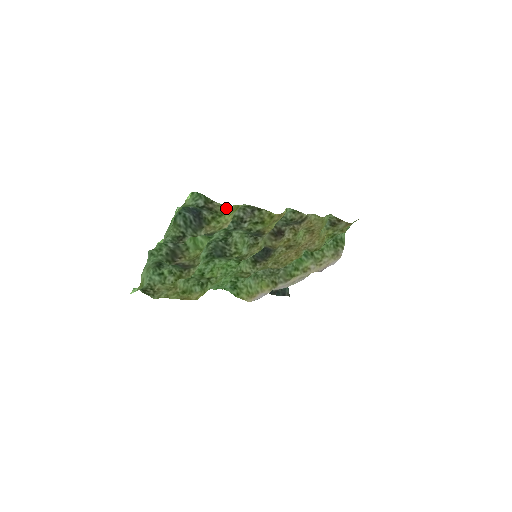
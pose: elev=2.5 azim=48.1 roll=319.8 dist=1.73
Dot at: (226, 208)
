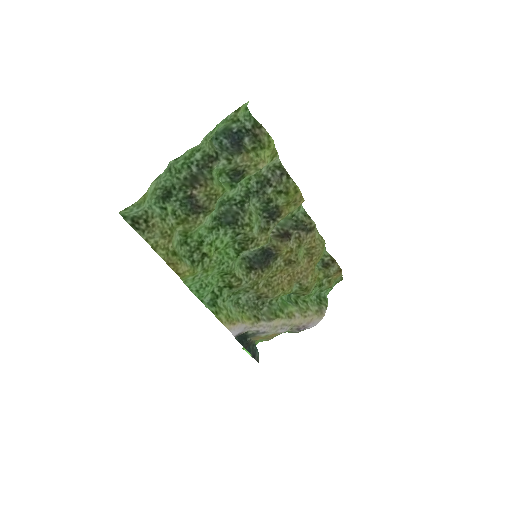
Dot at: (270, 141)
